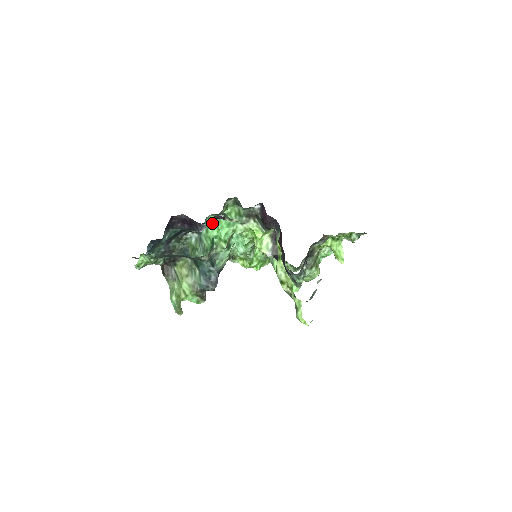
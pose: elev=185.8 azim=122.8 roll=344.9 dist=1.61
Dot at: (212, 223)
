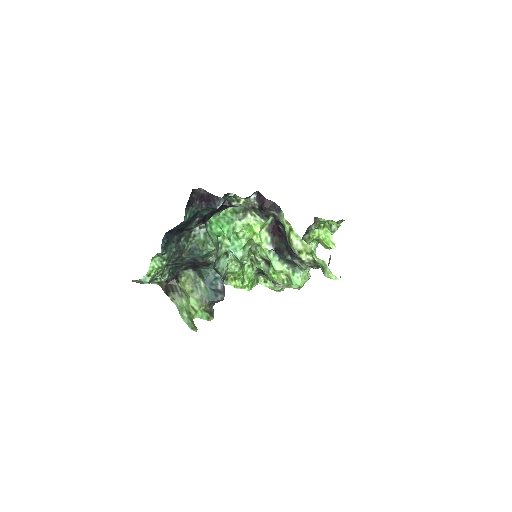
Dot at: (213, 222)
